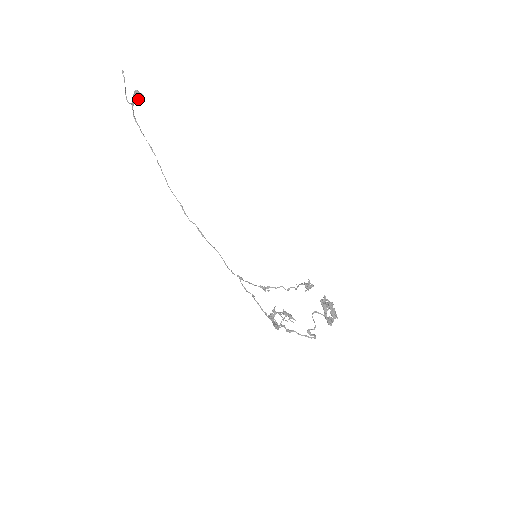
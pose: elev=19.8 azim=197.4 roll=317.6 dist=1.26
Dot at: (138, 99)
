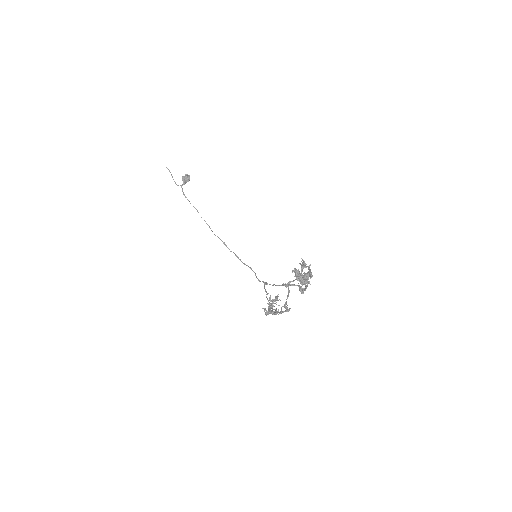
Dot at: (185, 180)
